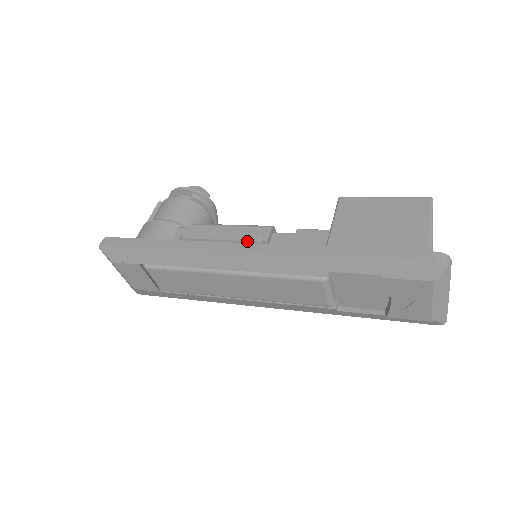
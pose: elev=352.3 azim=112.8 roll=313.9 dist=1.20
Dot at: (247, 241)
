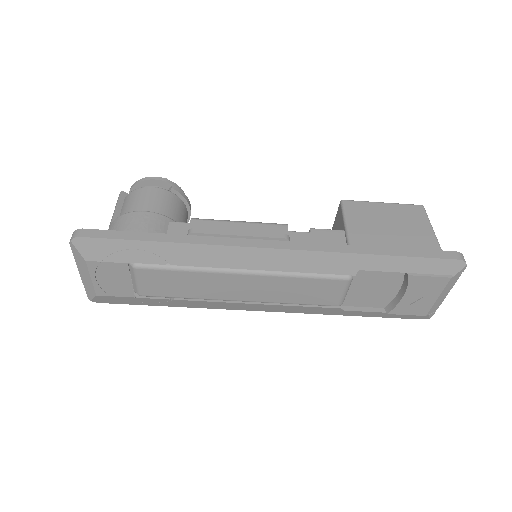
Dot at: (274, 238)
